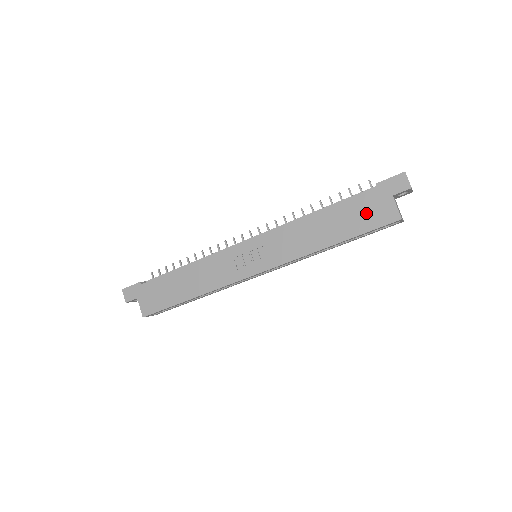
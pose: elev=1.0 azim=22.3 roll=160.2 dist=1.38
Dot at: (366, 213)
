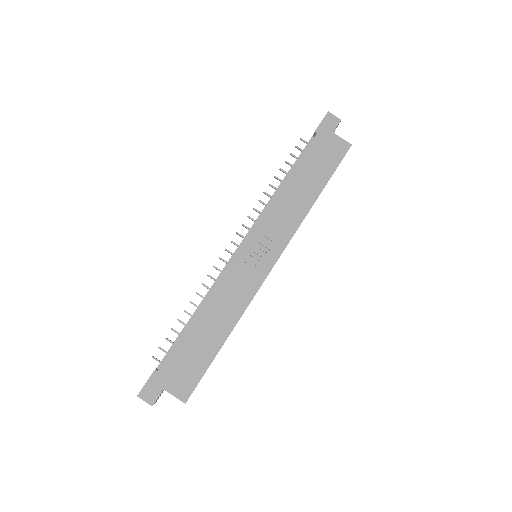
Dot at: (324, 156)
